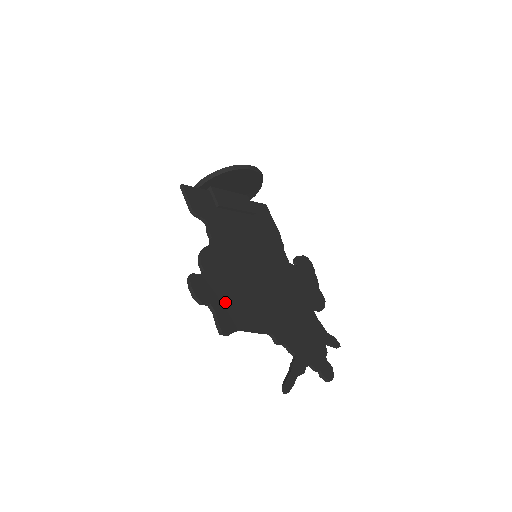
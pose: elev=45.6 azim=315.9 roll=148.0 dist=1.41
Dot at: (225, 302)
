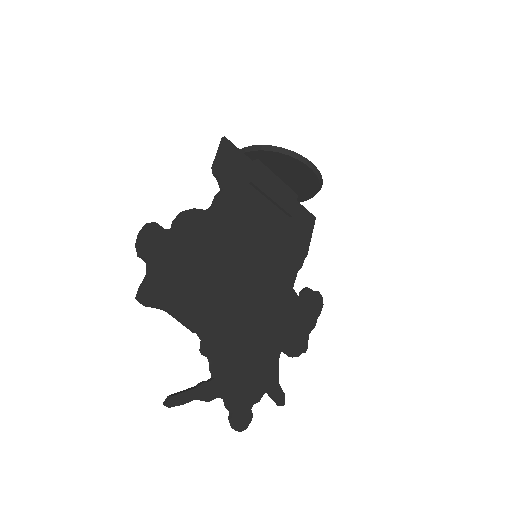
Dot at: (171, 273)
